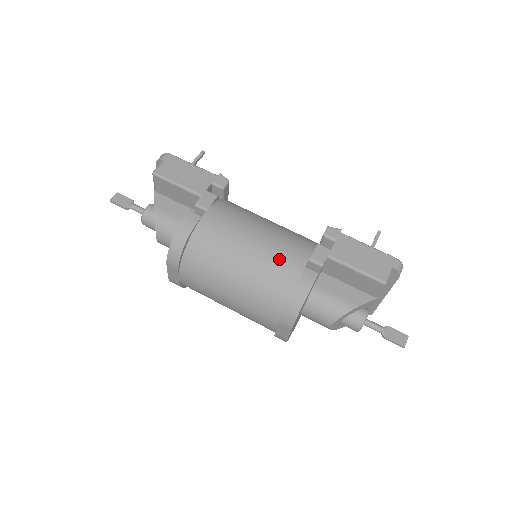
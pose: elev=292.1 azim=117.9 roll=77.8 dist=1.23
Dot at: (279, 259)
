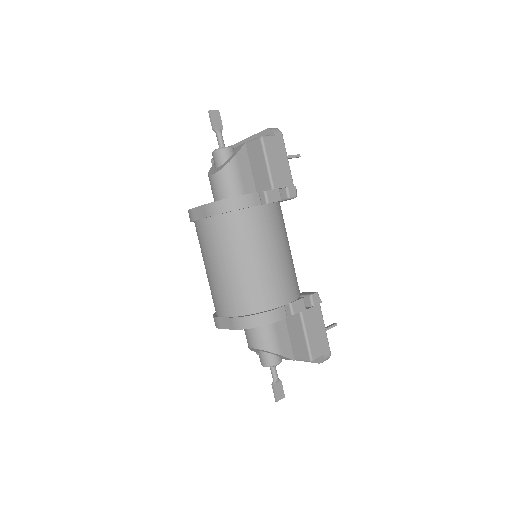
Dot at: (276, 284)
